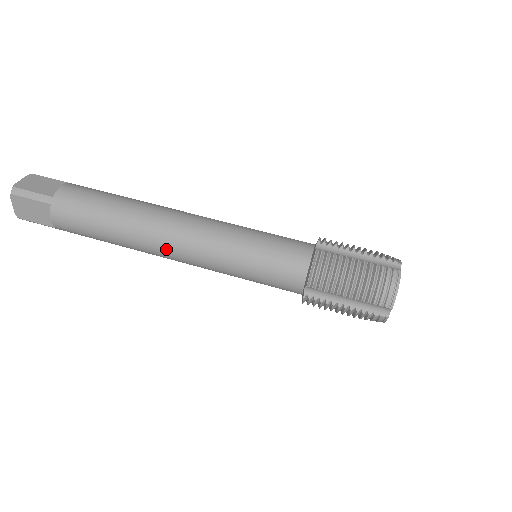
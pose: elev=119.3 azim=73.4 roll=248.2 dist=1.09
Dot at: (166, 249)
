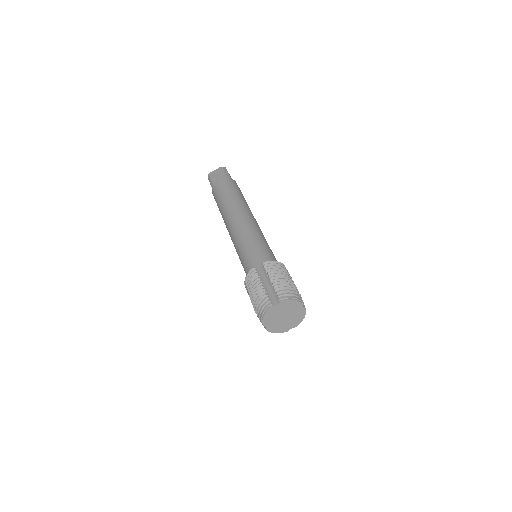
Dot at: (236, 215)
